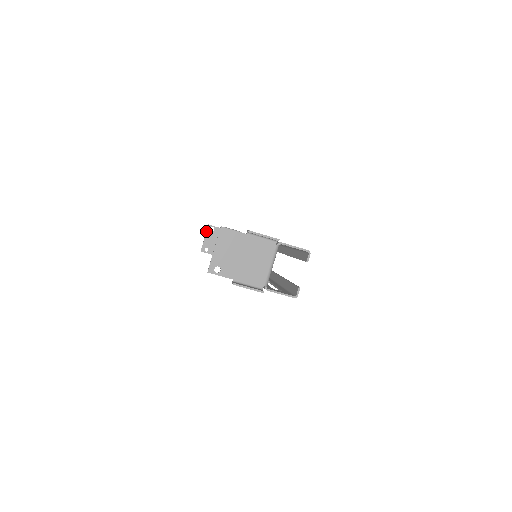
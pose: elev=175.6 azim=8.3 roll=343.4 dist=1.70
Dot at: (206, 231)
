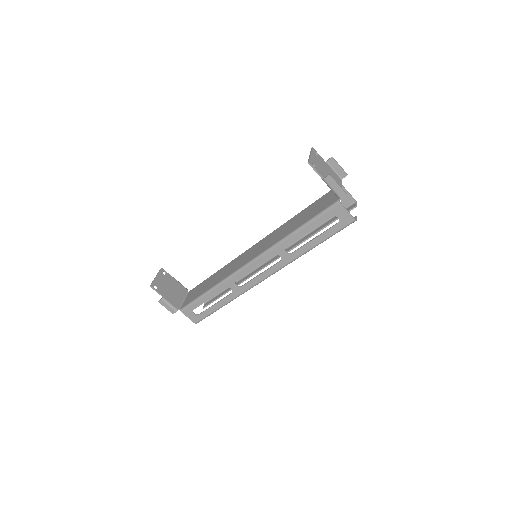
Dot at: occluded
